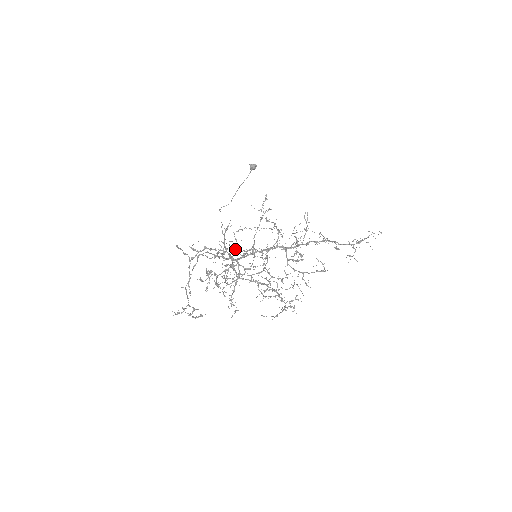
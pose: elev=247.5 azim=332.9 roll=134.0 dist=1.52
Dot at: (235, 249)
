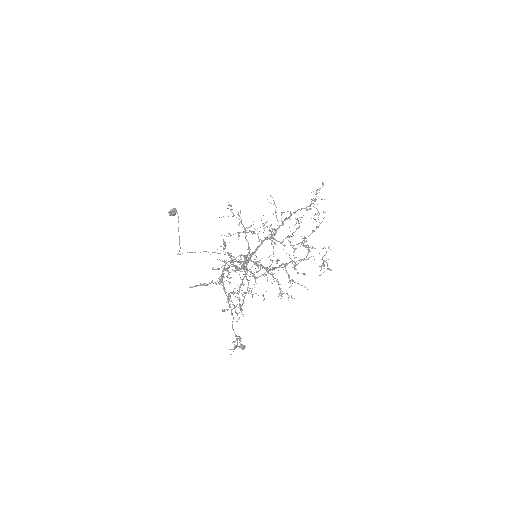
Dot at: (236, 261)
